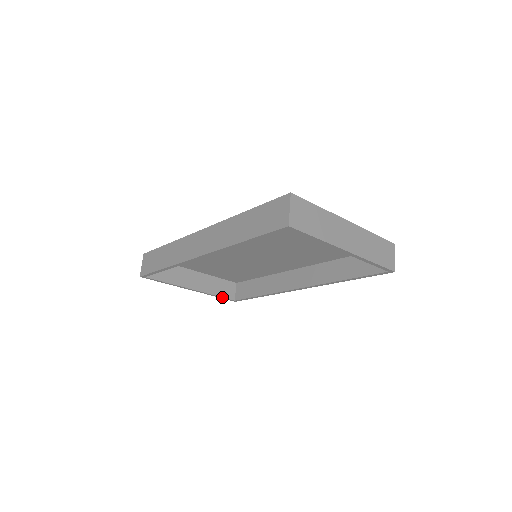
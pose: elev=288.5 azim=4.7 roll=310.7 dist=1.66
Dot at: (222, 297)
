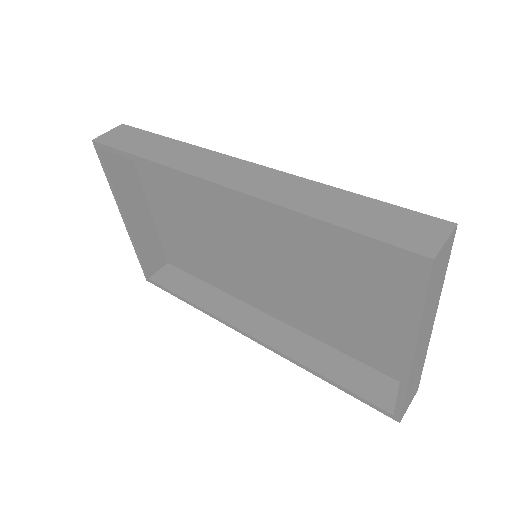
Dot at: (142, 261)
